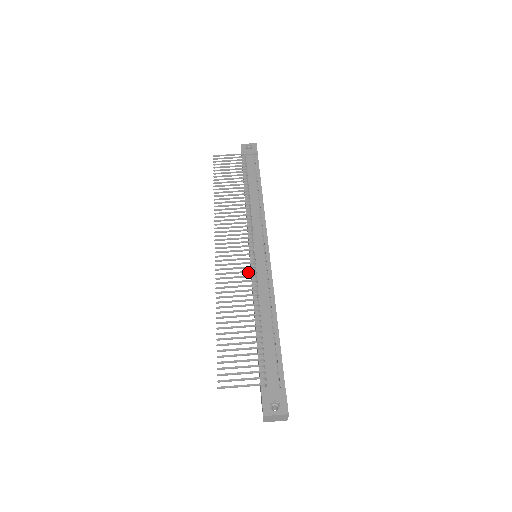
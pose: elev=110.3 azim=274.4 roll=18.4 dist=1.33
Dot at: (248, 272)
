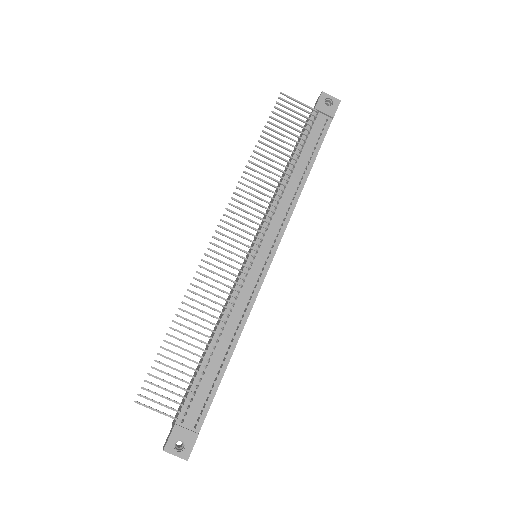
Dot at: (234, 282)
